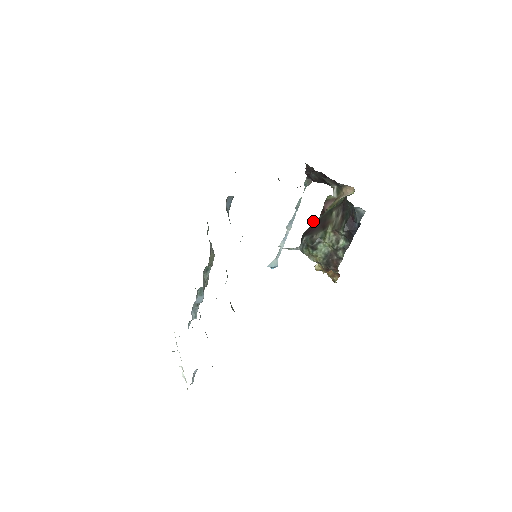
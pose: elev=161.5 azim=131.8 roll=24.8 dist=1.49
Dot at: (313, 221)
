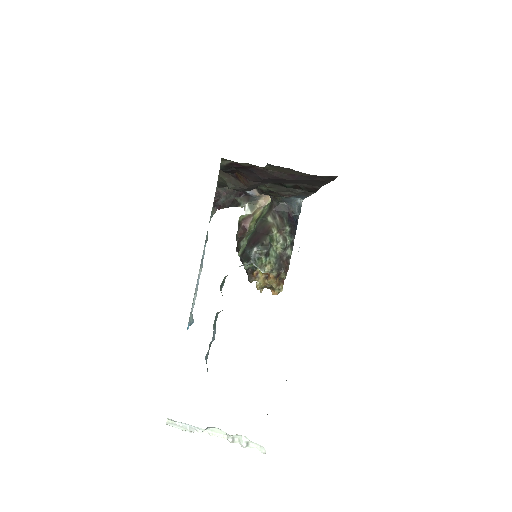
Dot at: (246, 237)
